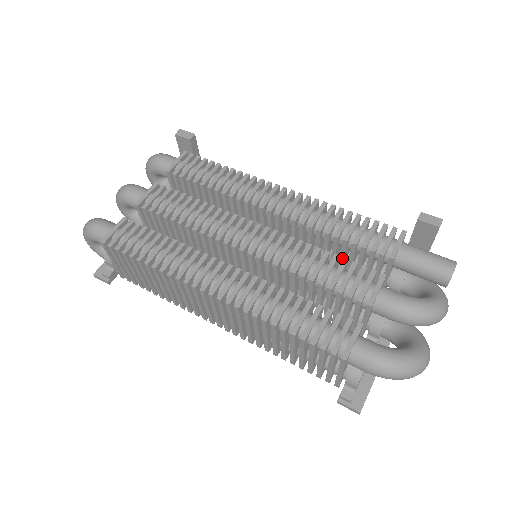
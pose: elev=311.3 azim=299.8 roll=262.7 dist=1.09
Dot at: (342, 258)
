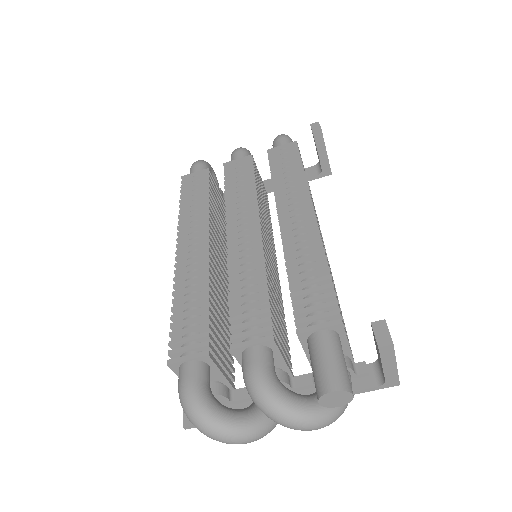
Dot at: occluded
